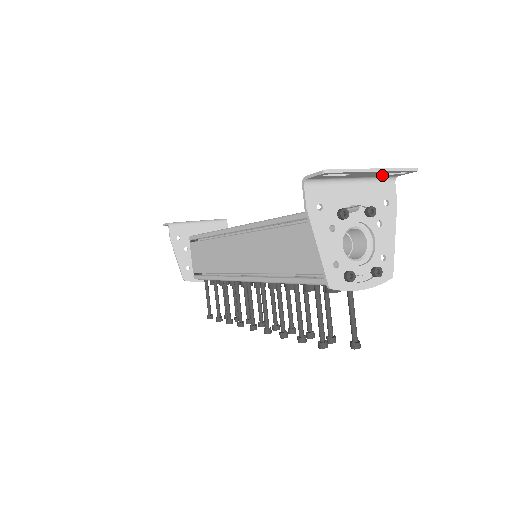
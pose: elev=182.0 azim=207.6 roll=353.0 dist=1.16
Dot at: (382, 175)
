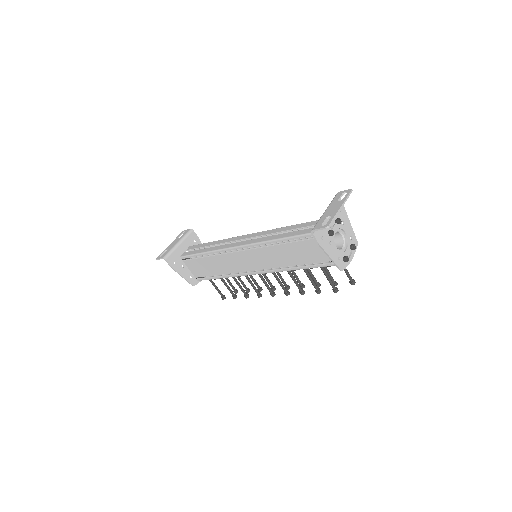
Dot at: (337, 201)
